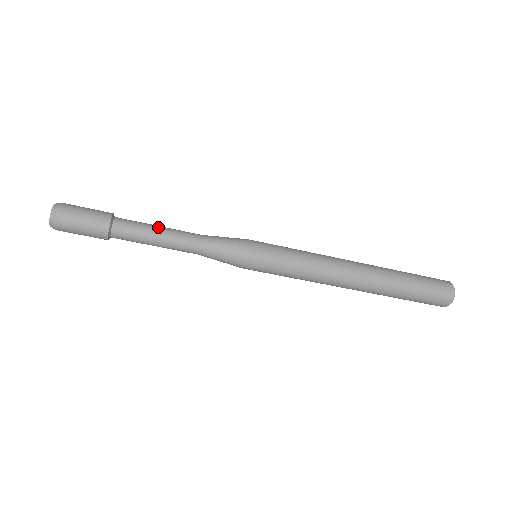
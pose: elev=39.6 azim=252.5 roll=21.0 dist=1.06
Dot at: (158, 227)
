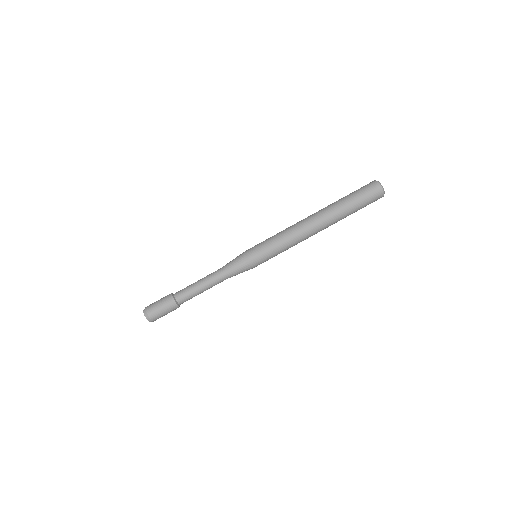
Dot at: occluded
